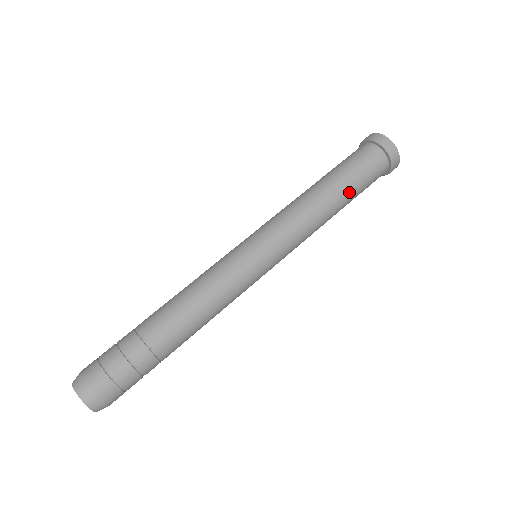
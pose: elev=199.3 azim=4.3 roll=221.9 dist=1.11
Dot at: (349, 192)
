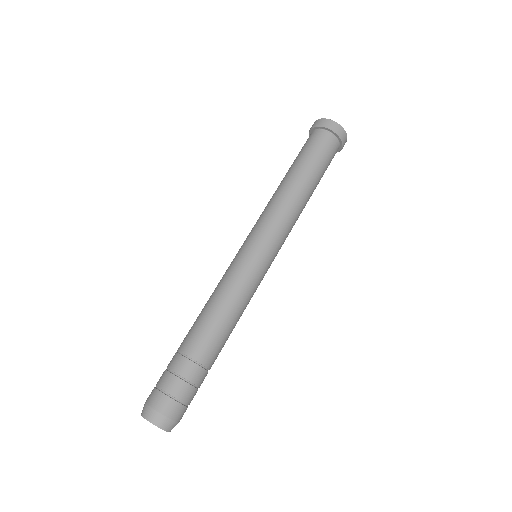
Dot at: occluded
